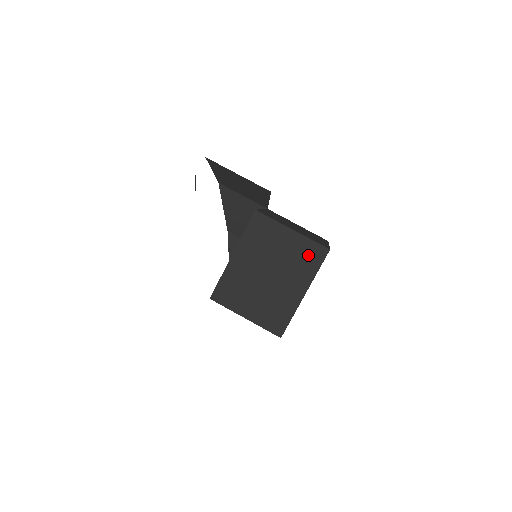
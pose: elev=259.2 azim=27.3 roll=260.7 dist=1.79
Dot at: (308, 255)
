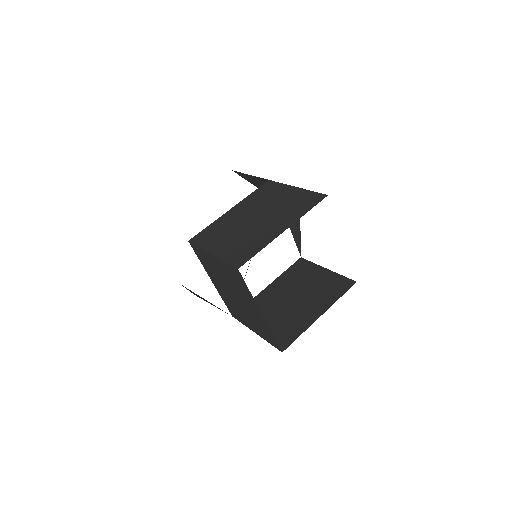
Dot at: (234, 276)
